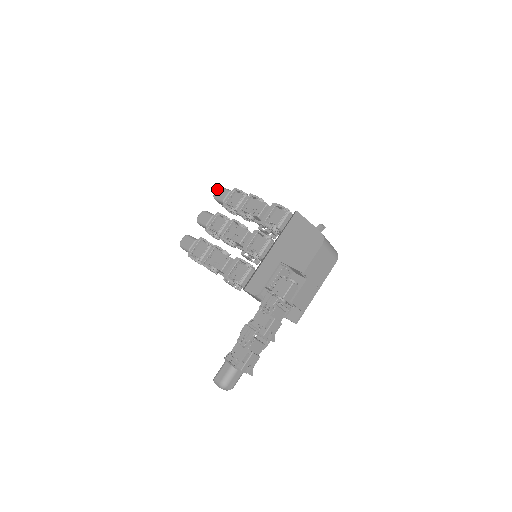
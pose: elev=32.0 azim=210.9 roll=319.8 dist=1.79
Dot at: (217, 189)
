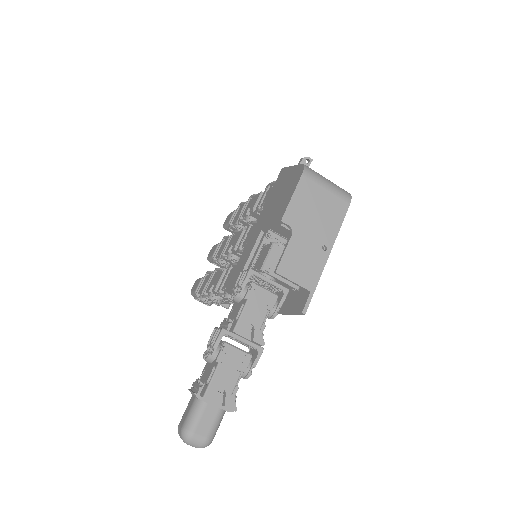
Dot at: occluded
